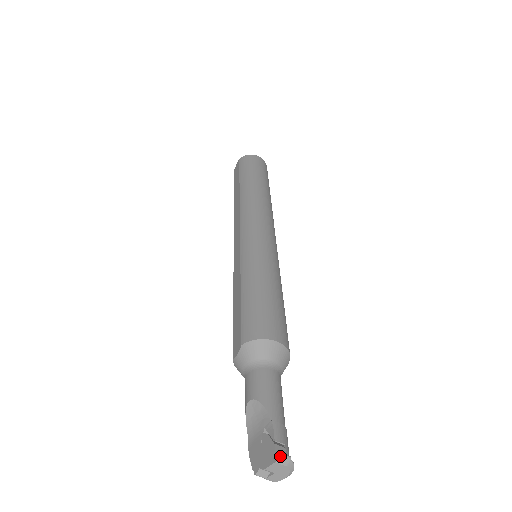
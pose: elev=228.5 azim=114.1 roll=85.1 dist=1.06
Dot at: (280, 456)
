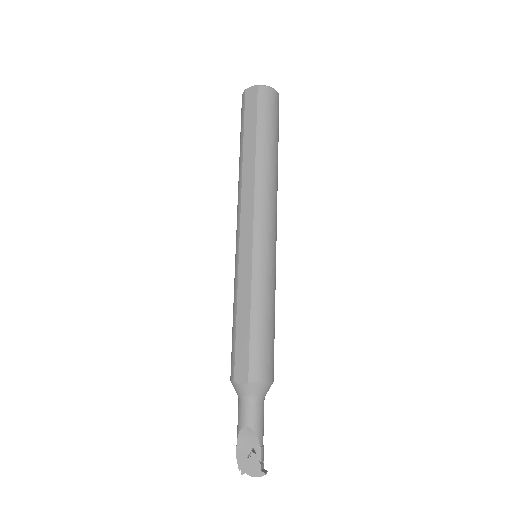
Dot at: occluded
